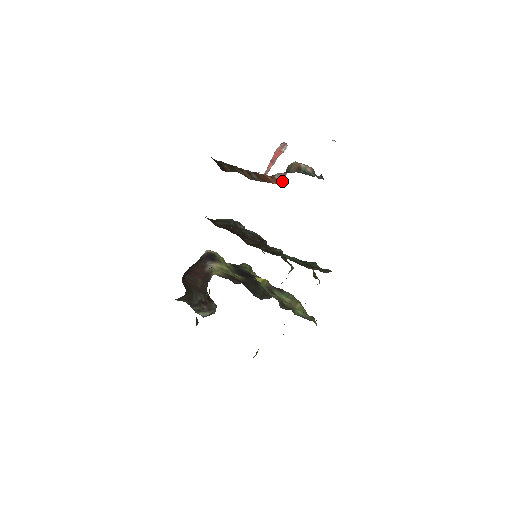
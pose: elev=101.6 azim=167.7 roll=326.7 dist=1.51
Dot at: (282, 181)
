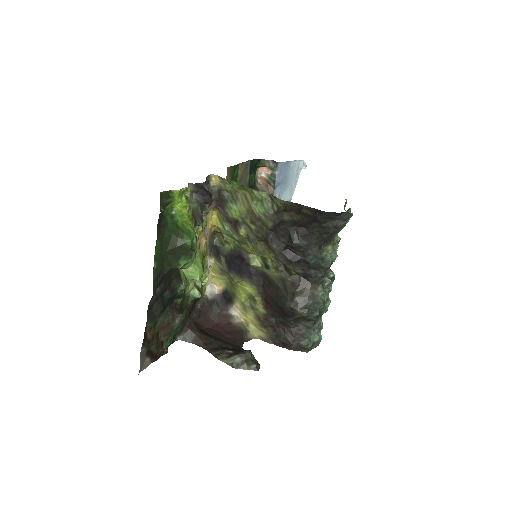
Dot at: occluded
